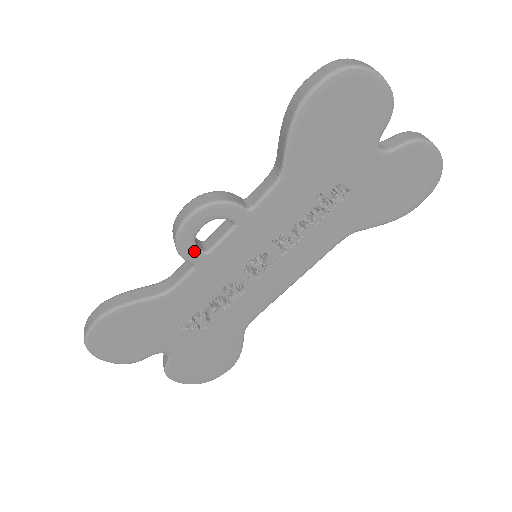
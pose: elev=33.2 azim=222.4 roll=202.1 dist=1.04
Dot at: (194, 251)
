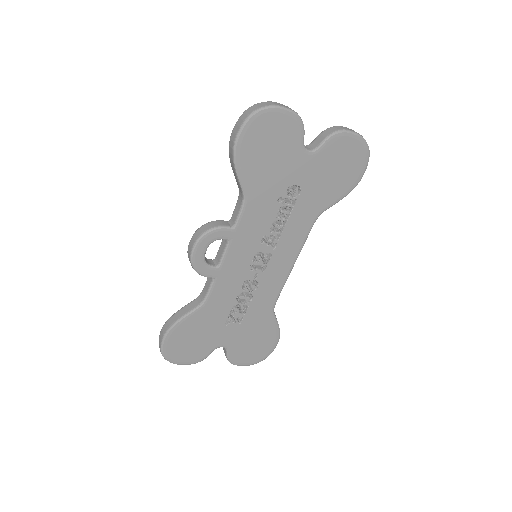
Dot at: (208, 269)
